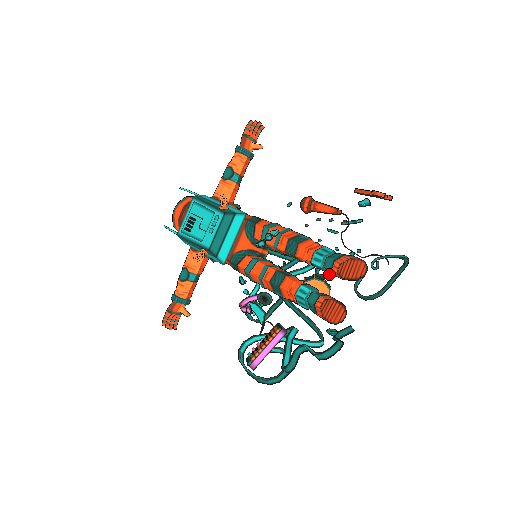
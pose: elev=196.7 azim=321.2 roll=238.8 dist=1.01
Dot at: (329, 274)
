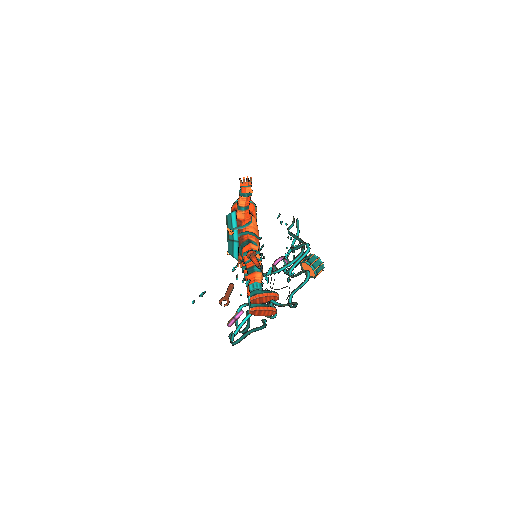
Dot at: (290, 276)
